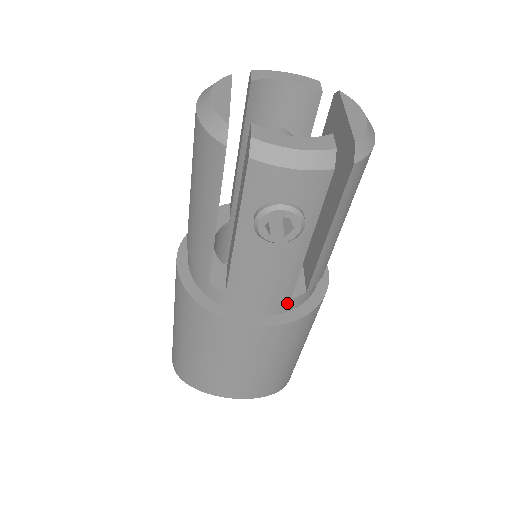
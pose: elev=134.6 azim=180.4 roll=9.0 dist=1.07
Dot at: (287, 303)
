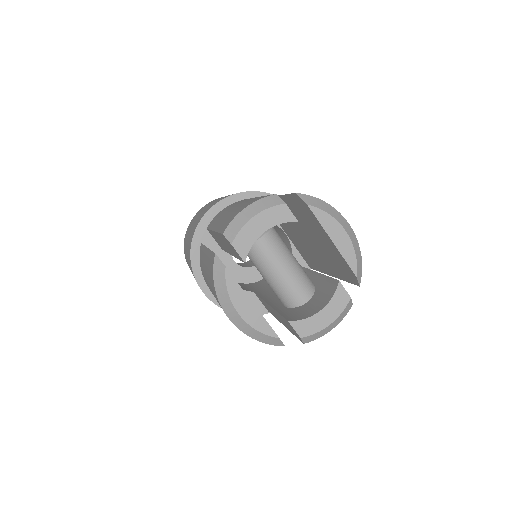
Dot at: occluded
